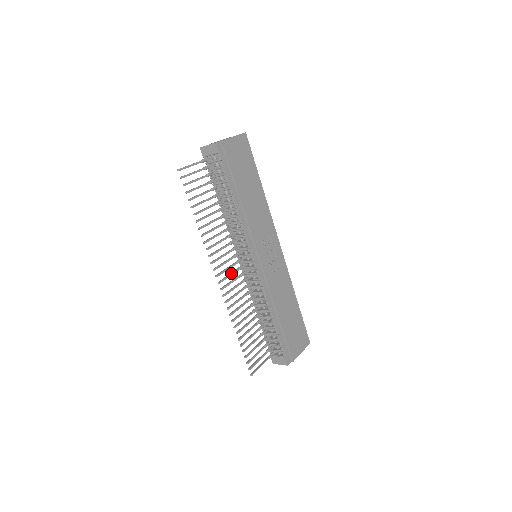
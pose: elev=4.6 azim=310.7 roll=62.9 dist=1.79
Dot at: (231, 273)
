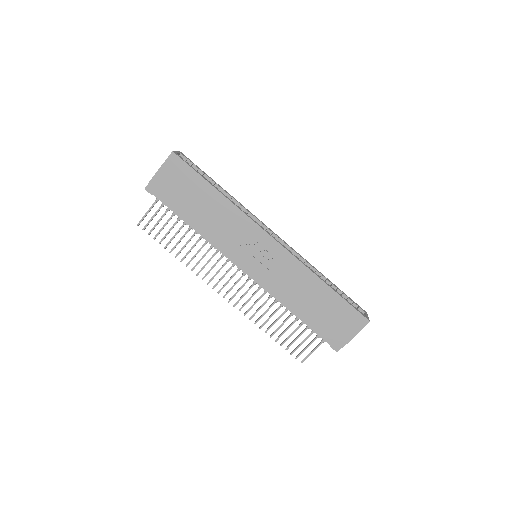
Dot at: (235, 283)
